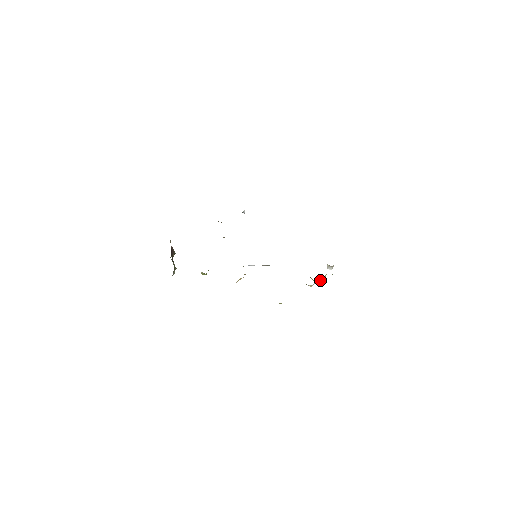
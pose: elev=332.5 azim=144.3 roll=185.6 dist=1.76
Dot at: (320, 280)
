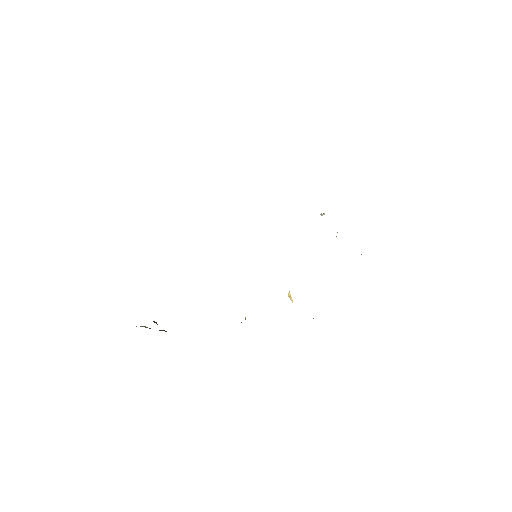
Dot at: occluded
